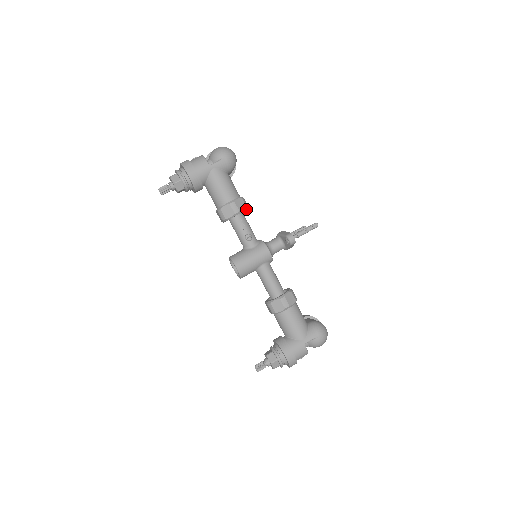
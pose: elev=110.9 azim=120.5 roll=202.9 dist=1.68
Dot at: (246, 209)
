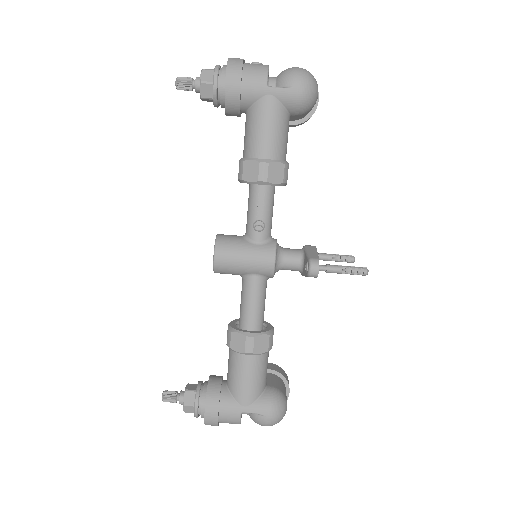
Dot at: (281, 184)
